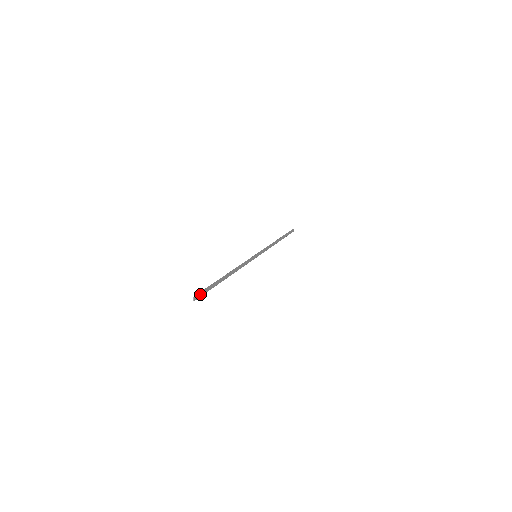
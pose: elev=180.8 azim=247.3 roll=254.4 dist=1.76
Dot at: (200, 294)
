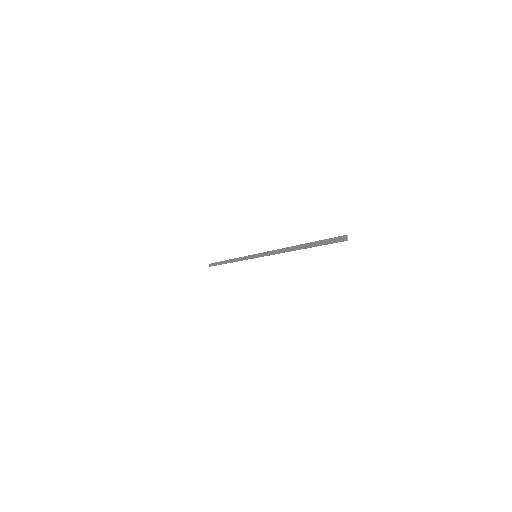
Dot at: (337, 239)
